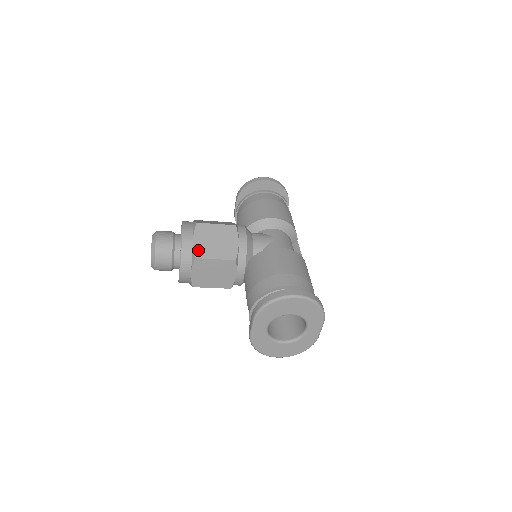
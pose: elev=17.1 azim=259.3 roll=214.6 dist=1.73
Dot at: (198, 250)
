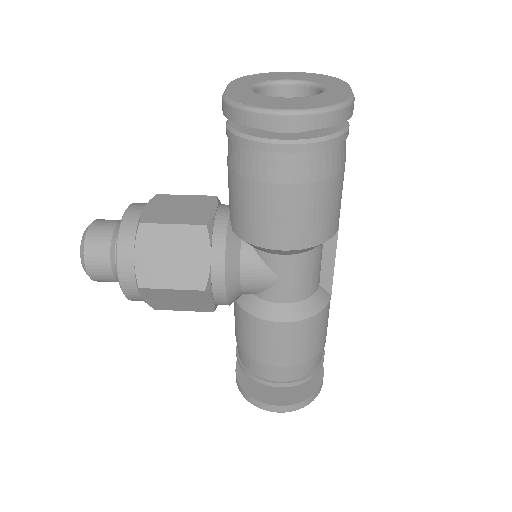
Dot at: (155, 306)
